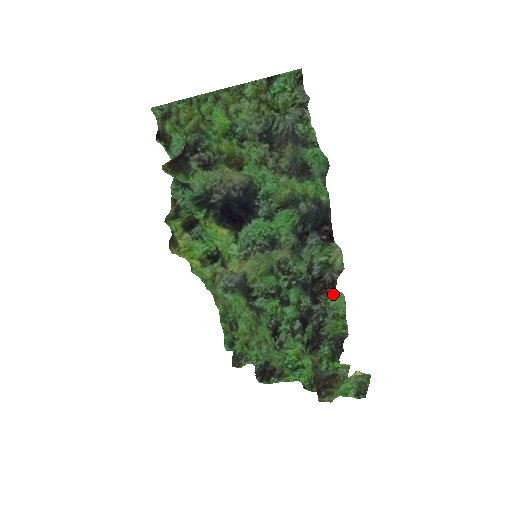
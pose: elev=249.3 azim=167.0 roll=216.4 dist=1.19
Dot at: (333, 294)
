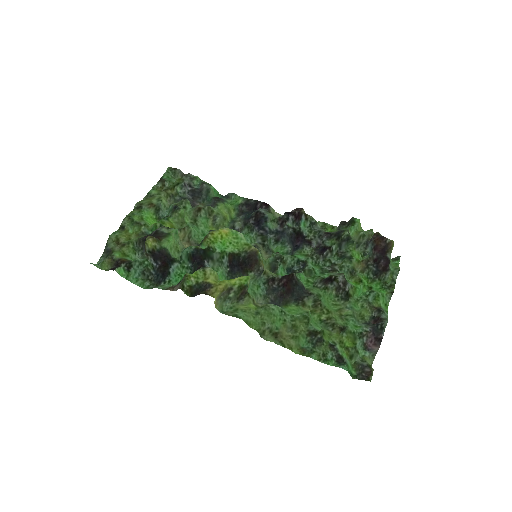
Dot at: occluded
